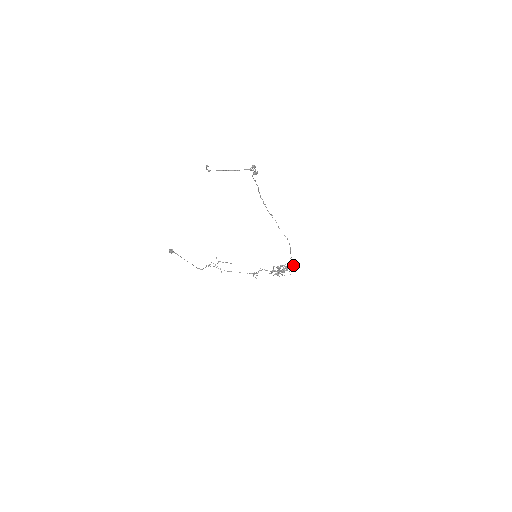
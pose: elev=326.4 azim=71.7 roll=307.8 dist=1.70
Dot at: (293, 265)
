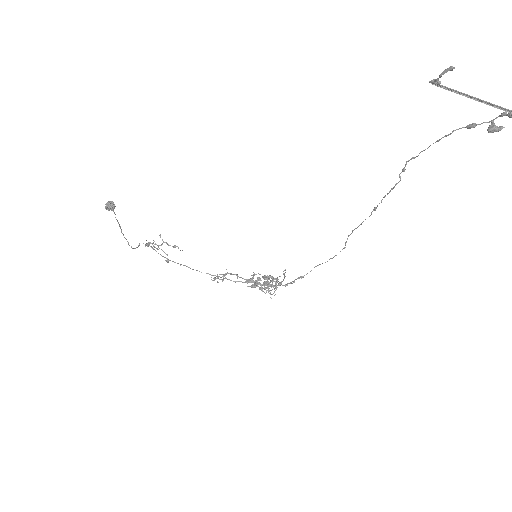
Dot at: (294, 282)
